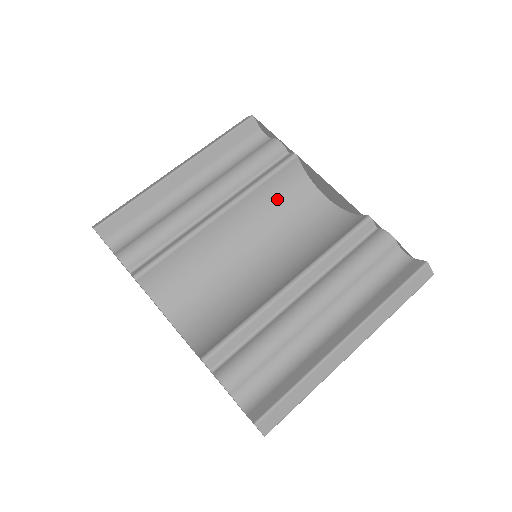
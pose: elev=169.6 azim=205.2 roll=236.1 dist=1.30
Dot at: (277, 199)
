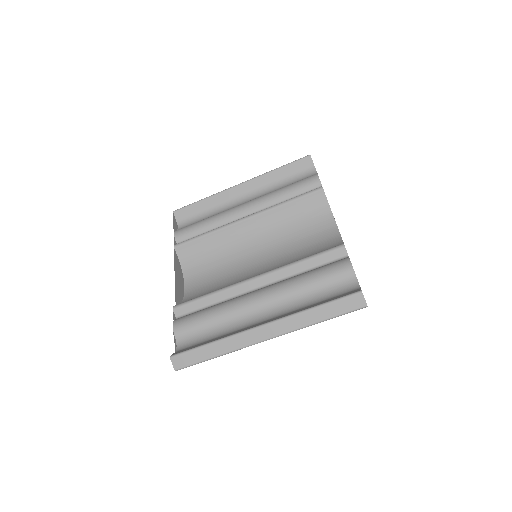
Dot at: (296, 220)
